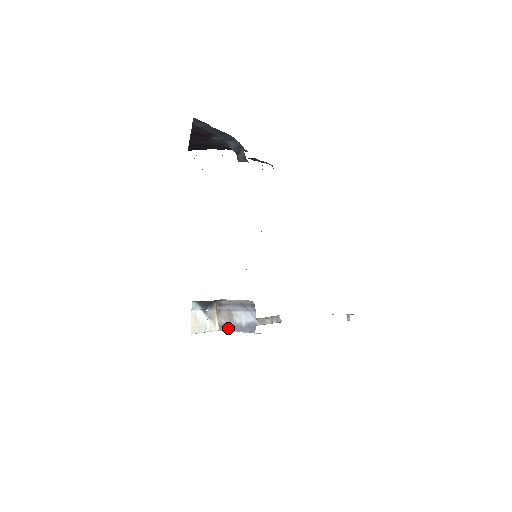
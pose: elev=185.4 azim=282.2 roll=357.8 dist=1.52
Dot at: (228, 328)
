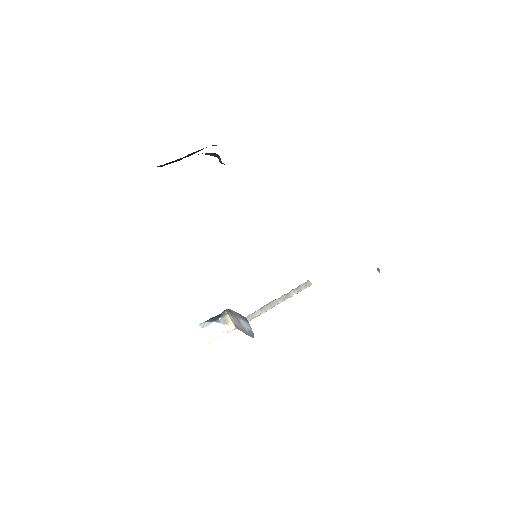
Dot at: (240, 330)
